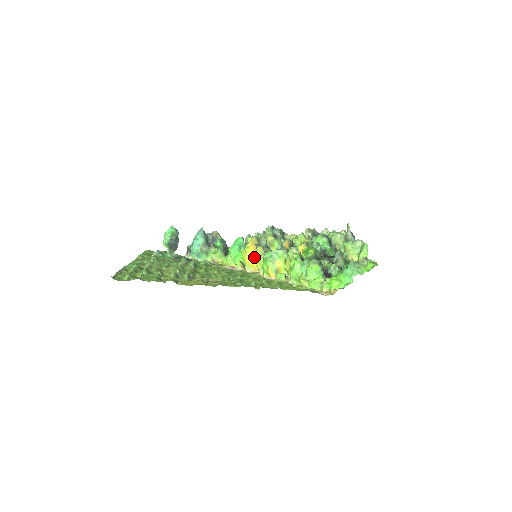
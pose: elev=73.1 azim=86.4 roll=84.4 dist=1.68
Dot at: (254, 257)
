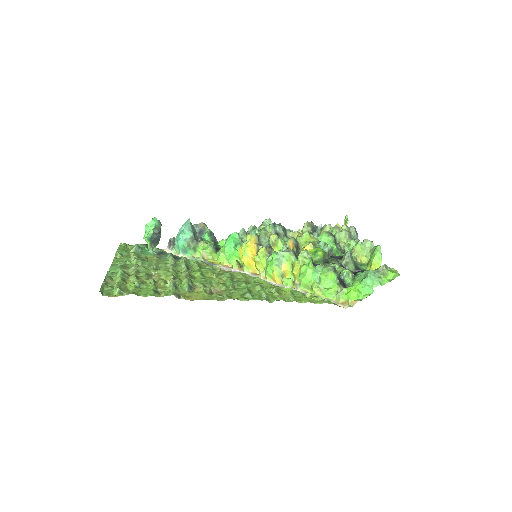
Dot at: (255, 258)
